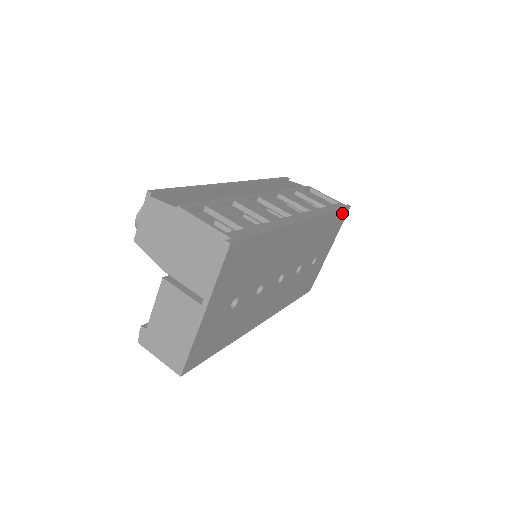
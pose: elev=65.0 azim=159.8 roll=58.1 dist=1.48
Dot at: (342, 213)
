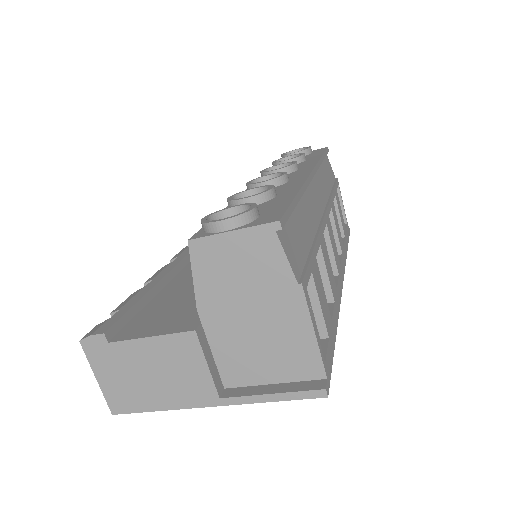
Dot at: occluded
